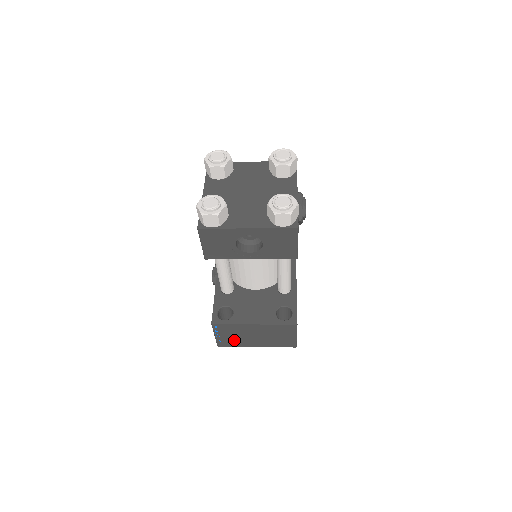
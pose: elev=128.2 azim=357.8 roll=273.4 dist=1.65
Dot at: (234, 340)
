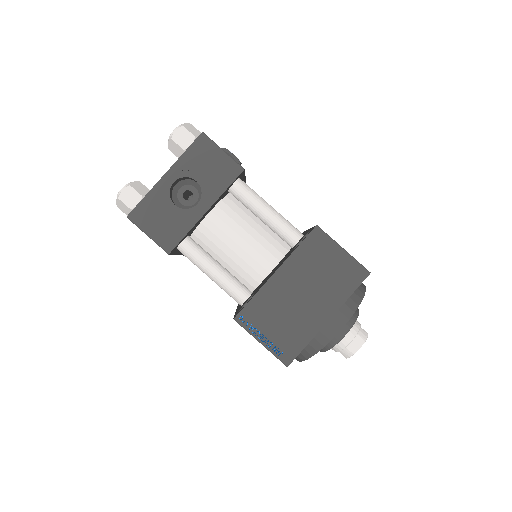
Dot at: (289, 331)
